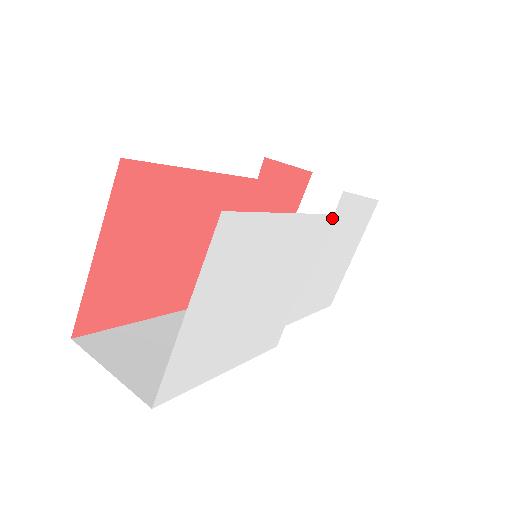
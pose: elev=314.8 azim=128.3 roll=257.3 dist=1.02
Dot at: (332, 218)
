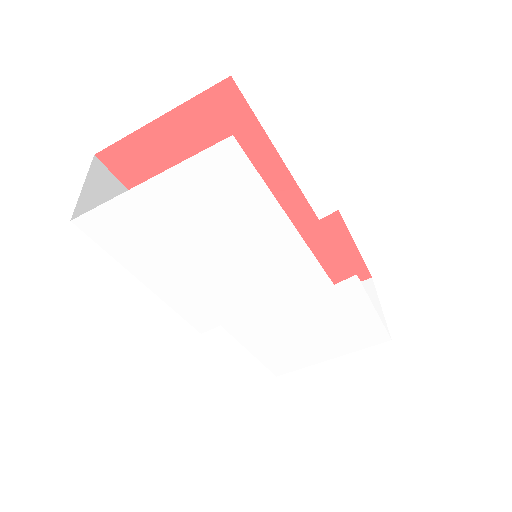
Dot at: (330, 286)
